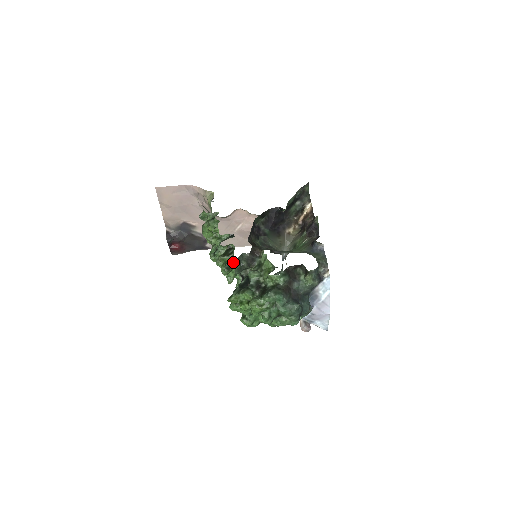
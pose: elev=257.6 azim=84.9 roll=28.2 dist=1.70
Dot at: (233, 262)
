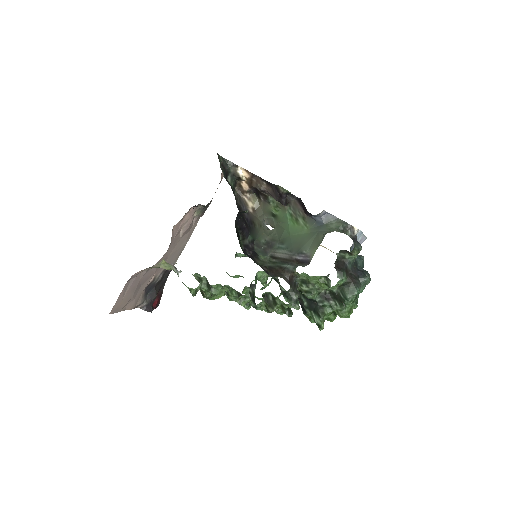
Dot at: (290, 307)
